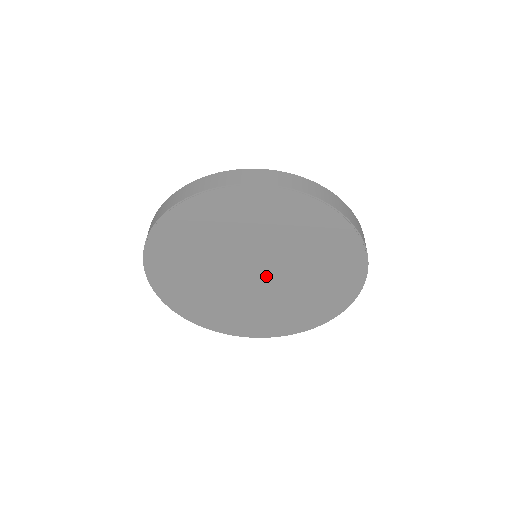
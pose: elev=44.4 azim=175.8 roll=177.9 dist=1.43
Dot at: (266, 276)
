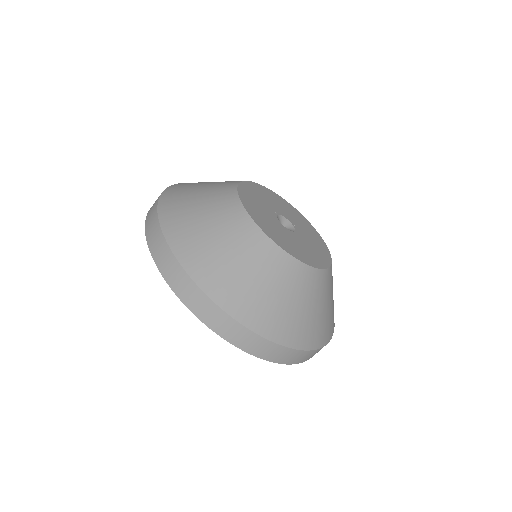
Dot at: occluded
